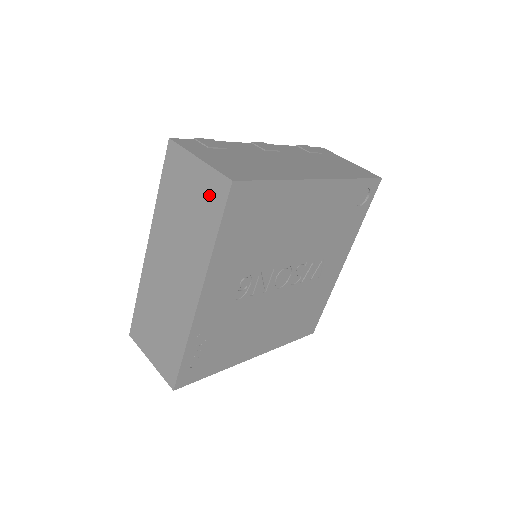
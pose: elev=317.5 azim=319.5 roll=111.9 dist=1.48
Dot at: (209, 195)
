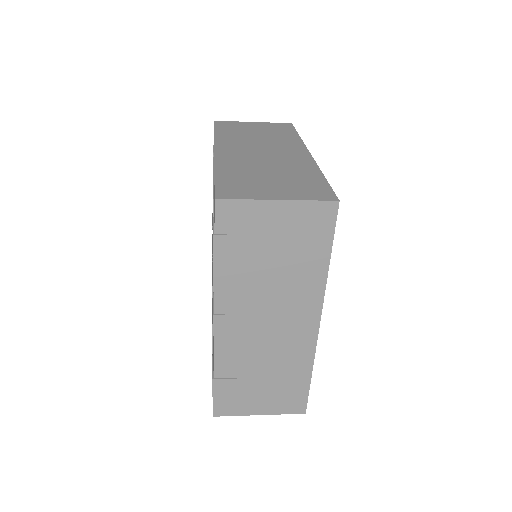
Dot at: (276, 127)
